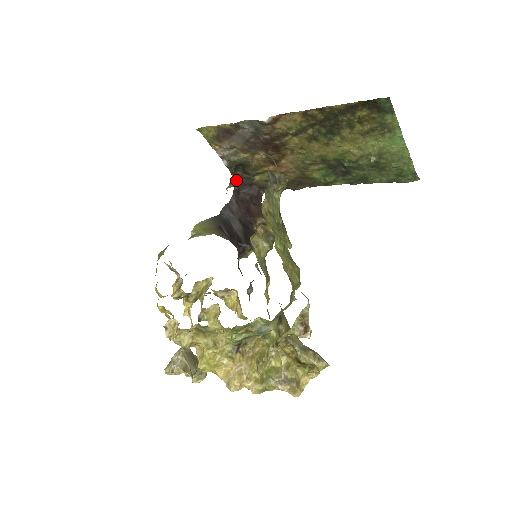
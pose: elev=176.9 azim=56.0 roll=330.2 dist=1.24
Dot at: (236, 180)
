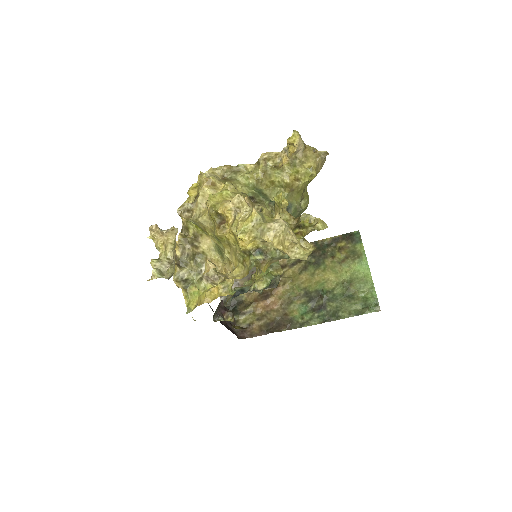
Dot at: occluded
